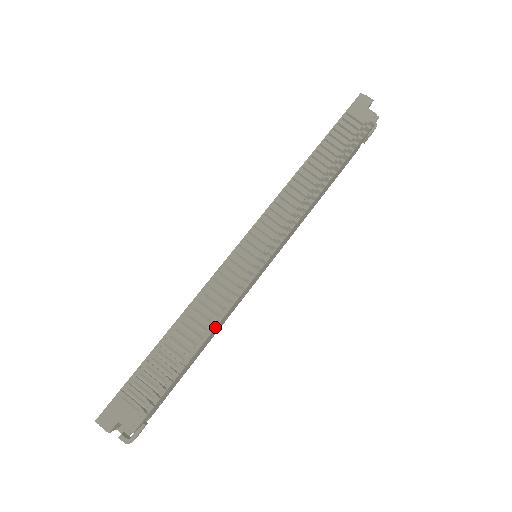
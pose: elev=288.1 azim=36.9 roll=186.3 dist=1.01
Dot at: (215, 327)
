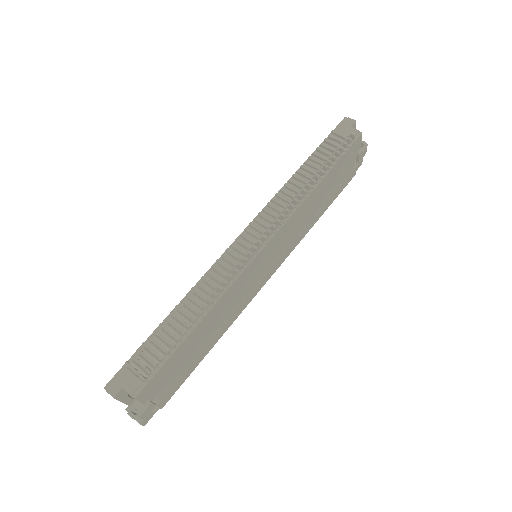
Dot at: (211, 308)
